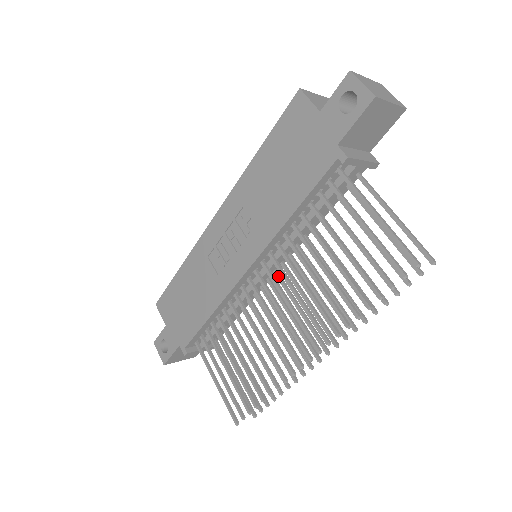
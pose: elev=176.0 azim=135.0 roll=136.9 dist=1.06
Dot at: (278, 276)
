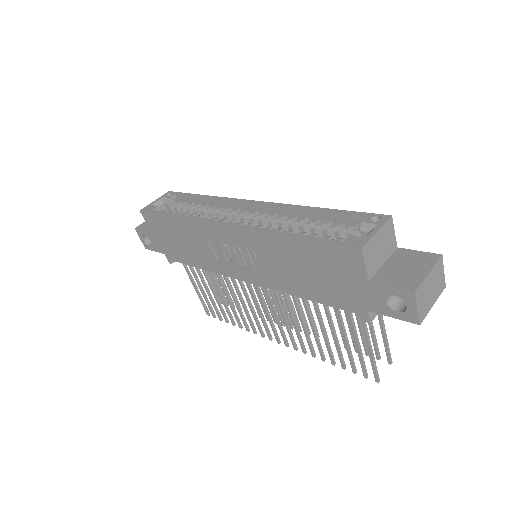
Dot at: occluded
